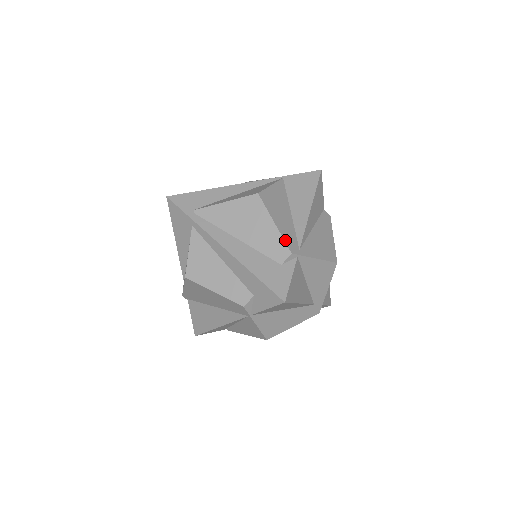
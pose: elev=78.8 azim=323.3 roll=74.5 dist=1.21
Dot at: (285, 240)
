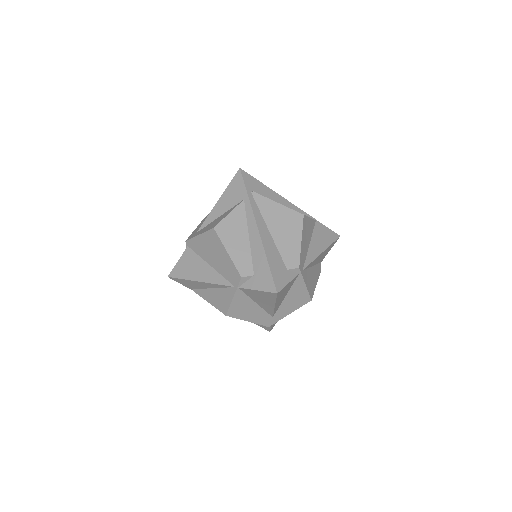
Dot at: (301, 256)
